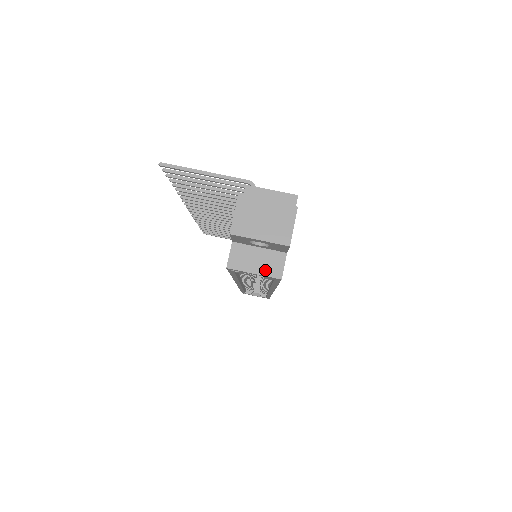
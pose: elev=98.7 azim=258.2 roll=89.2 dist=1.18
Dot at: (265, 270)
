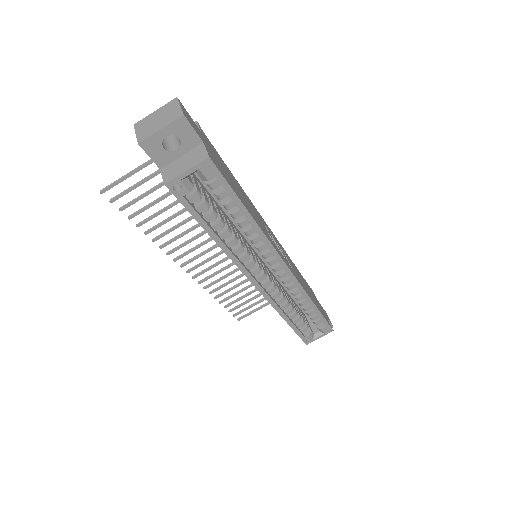
Dot at: (193, 163)
